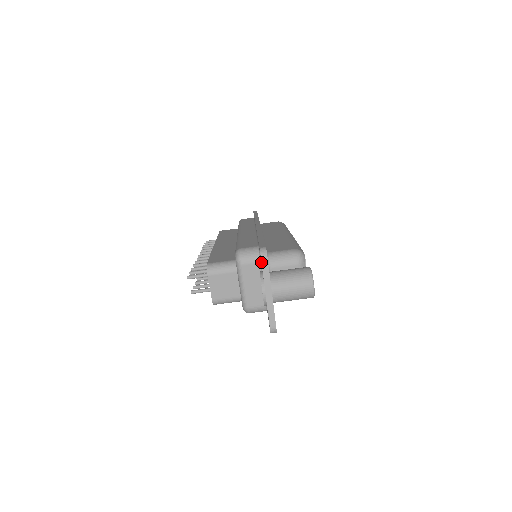
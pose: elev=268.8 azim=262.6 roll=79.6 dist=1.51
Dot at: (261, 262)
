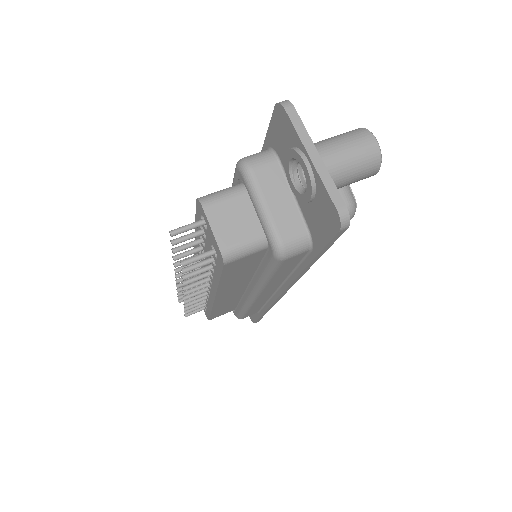
Dot at: (286, 113)
